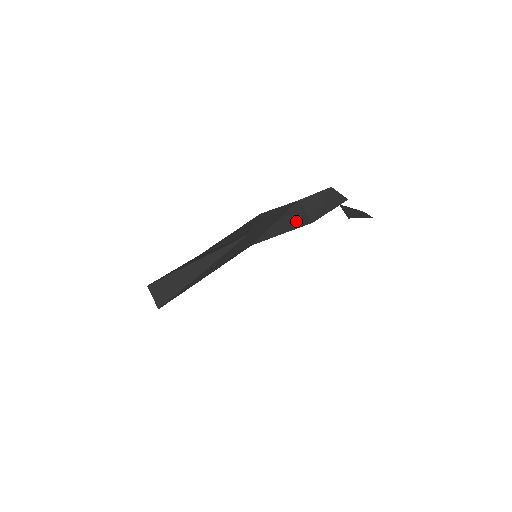
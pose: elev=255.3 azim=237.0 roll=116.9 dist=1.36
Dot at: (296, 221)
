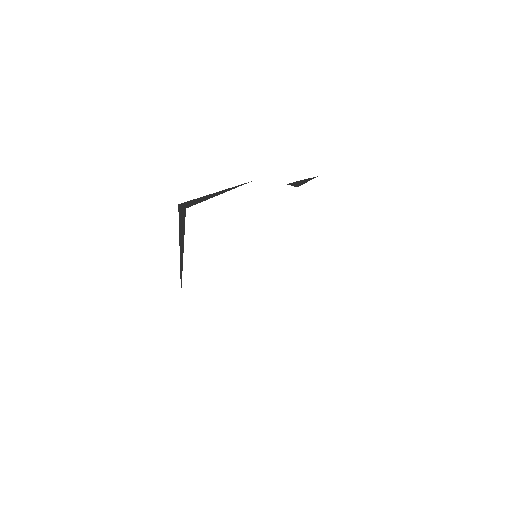
Dot at: occluded
